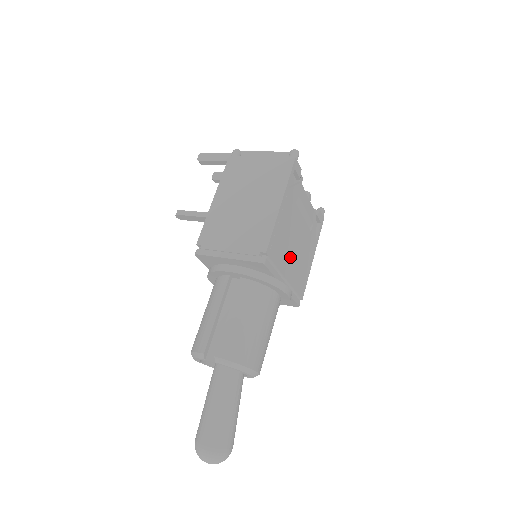
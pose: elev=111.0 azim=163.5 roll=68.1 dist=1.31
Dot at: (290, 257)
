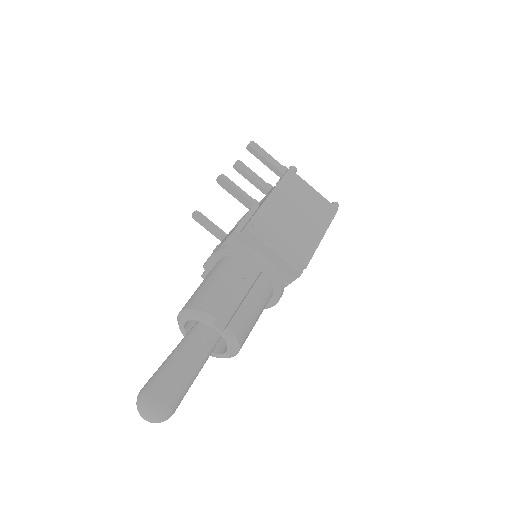
Dot at: occluded
